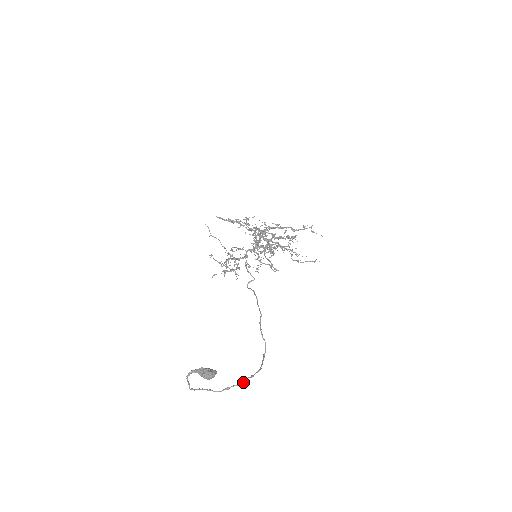
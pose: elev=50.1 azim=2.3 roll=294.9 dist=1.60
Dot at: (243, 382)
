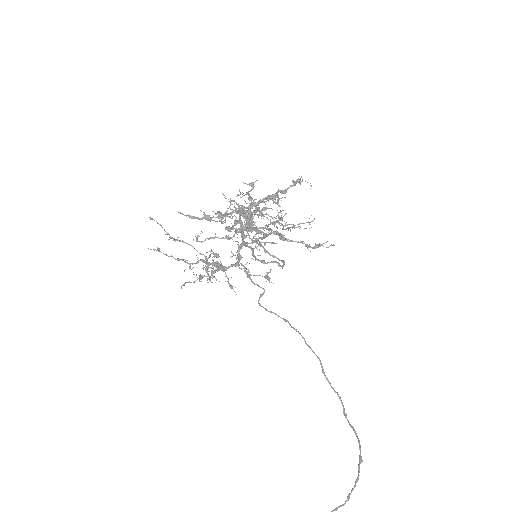
Dot at: (358, 477)
